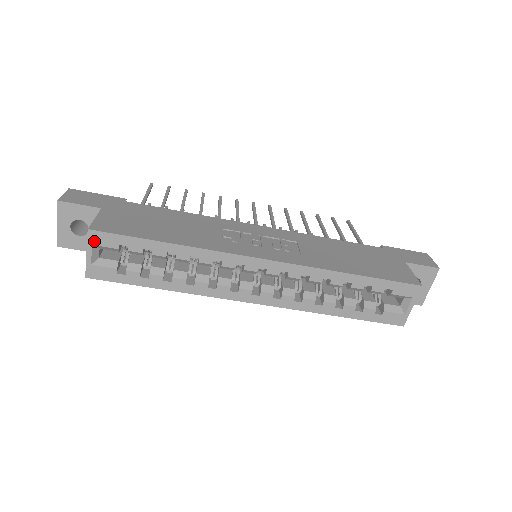
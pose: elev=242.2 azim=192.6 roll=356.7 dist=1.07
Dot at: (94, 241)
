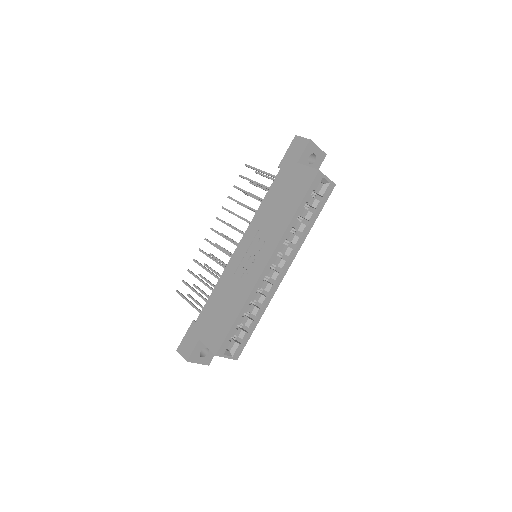
Dot at: (222, 353)
